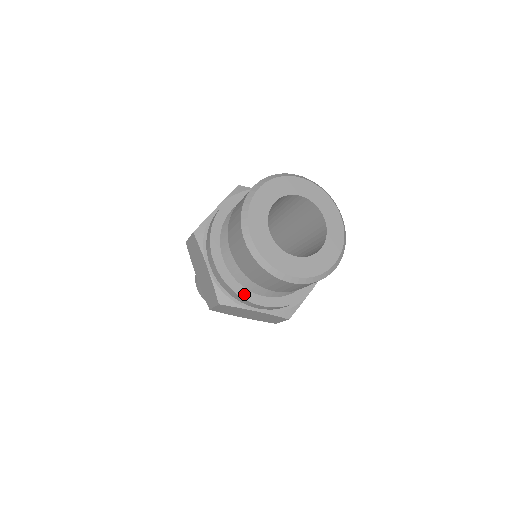
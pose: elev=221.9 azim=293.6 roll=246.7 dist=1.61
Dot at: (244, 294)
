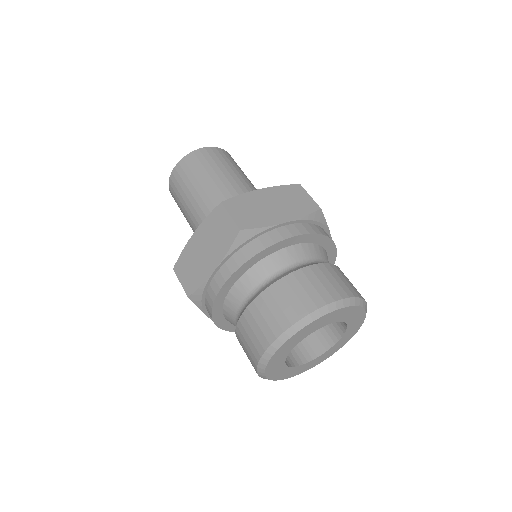
Dot at: (216, 314)
